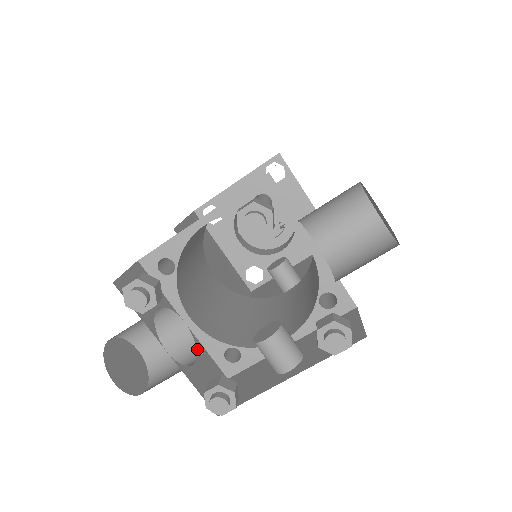
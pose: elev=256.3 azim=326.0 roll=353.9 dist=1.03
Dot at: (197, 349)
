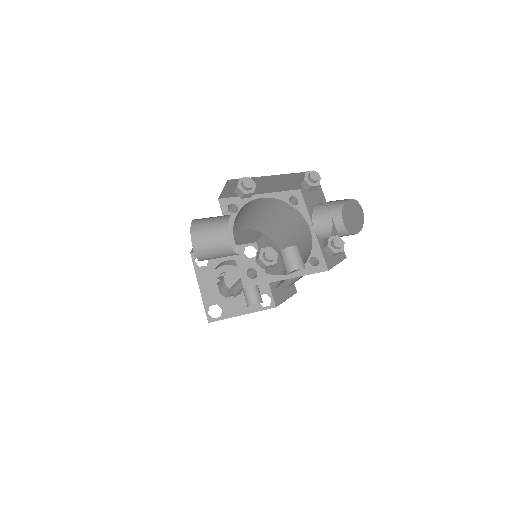
Dot at: occluded
